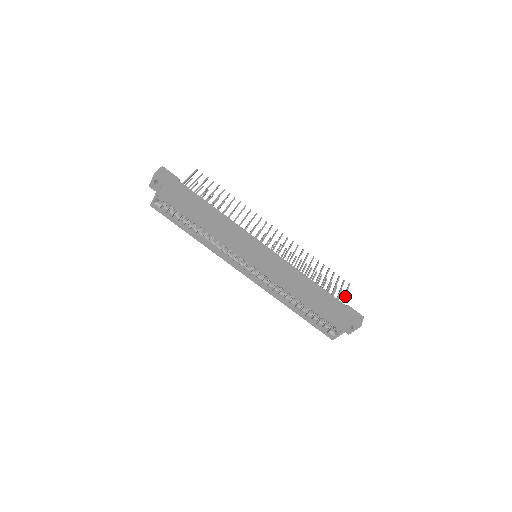
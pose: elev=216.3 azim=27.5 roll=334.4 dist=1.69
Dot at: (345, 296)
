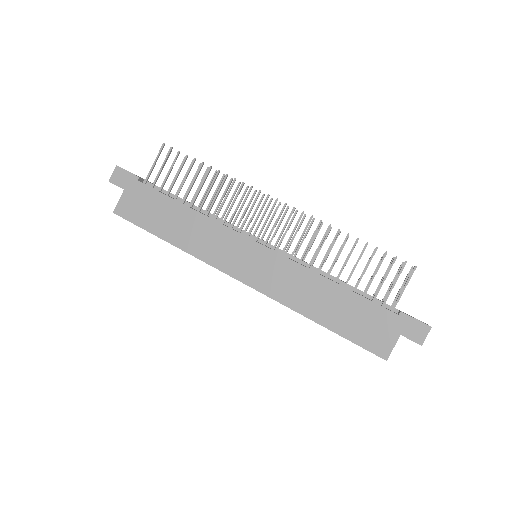
Dot at: (401, 293)
